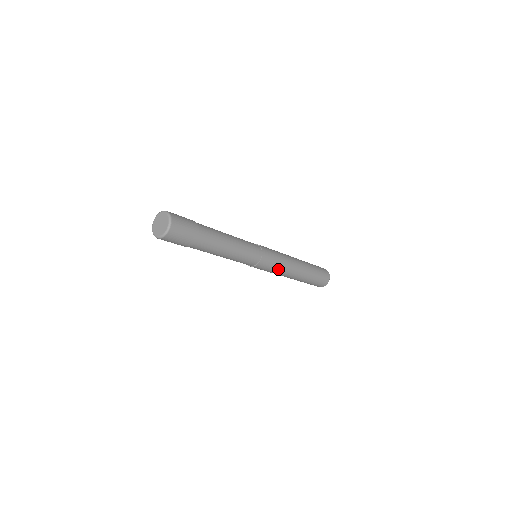
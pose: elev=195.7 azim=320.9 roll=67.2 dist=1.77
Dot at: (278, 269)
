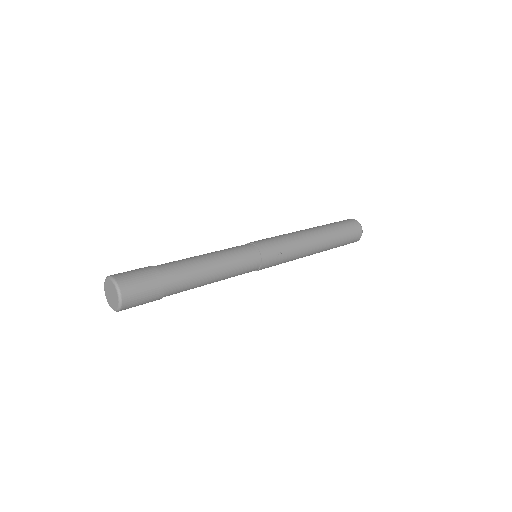
Dot at: (290, 256)
